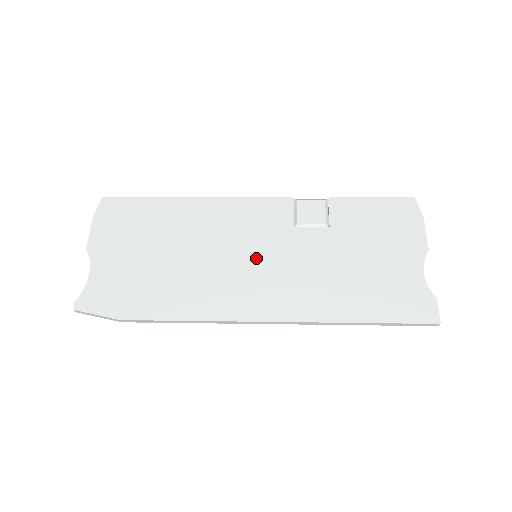
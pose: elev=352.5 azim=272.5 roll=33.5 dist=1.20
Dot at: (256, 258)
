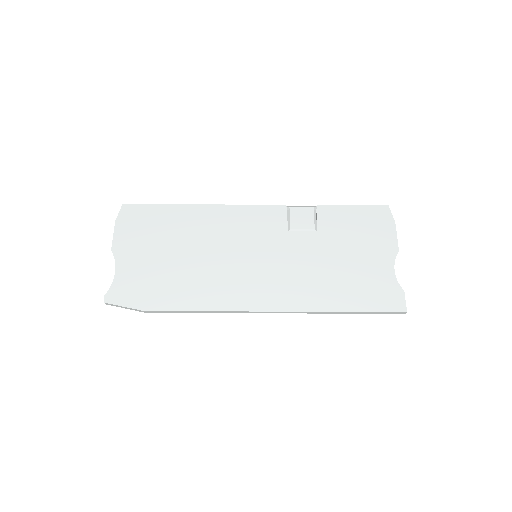
Dot at: (256, 258)
